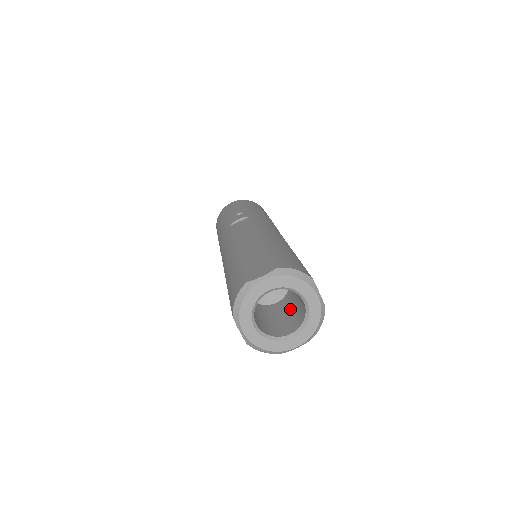
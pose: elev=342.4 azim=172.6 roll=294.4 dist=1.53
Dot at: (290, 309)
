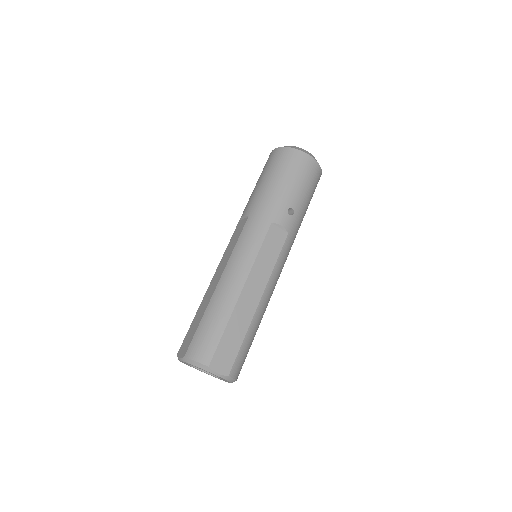
Dot at: occluded
